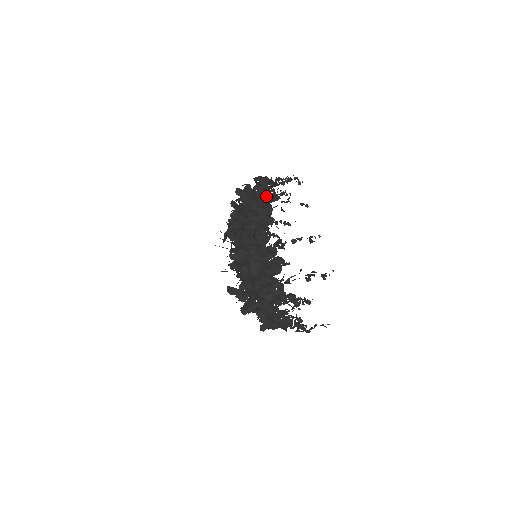
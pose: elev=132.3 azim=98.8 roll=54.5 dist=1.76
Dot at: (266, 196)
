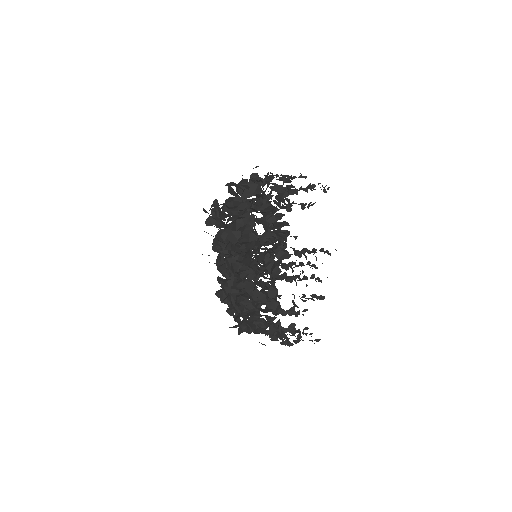
Dot at: occluded
